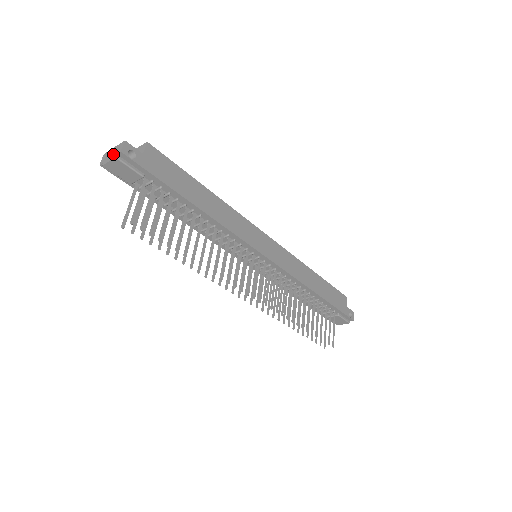
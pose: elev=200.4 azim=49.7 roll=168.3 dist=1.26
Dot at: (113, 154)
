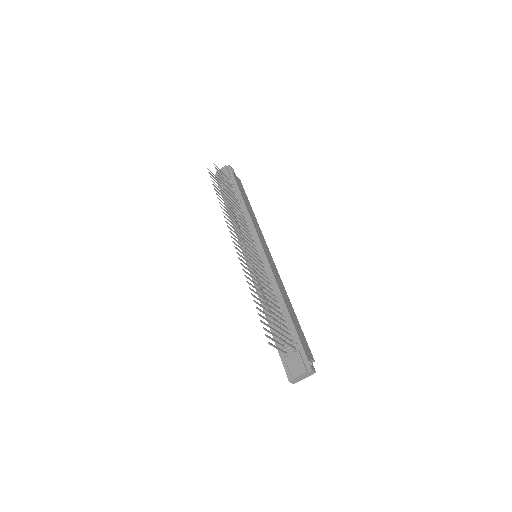
Dot at: occluded
